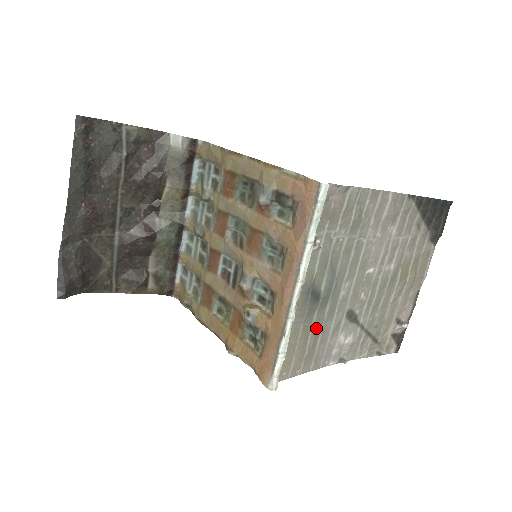
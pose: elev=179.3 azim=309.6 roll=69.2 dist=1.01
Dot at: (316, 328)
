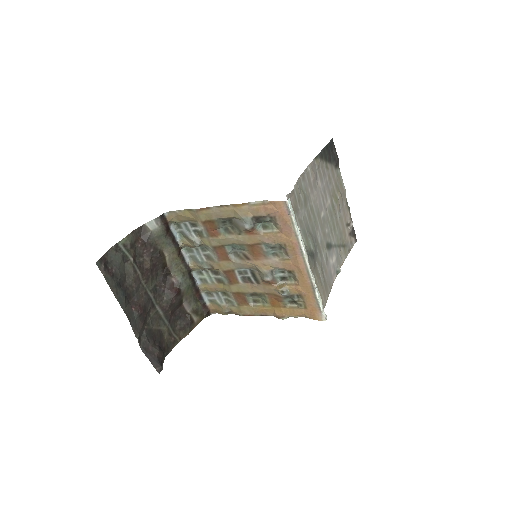
Dot at: (320, 269)
